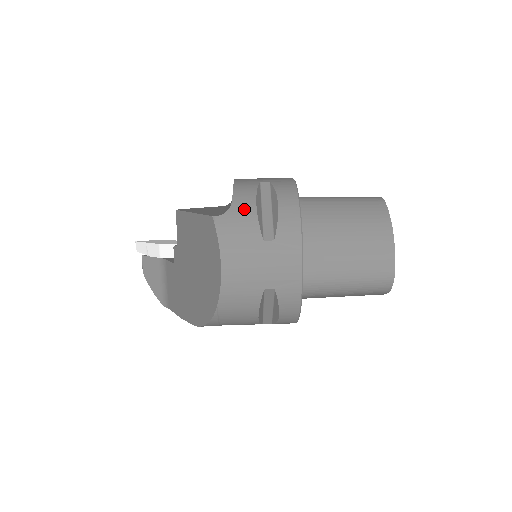
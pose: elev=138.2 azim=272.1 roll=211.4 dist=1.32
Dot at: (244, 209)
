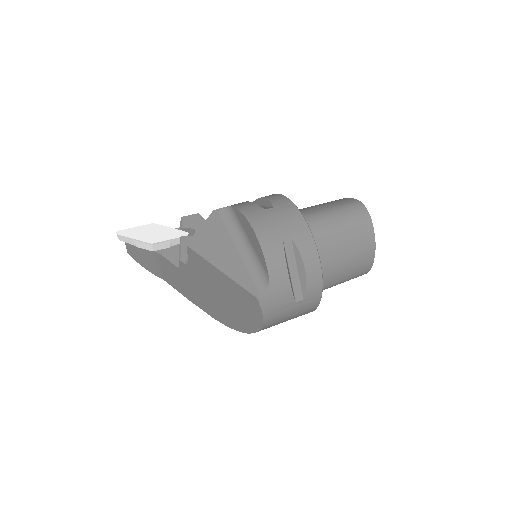
Dot at: (280, 283)
